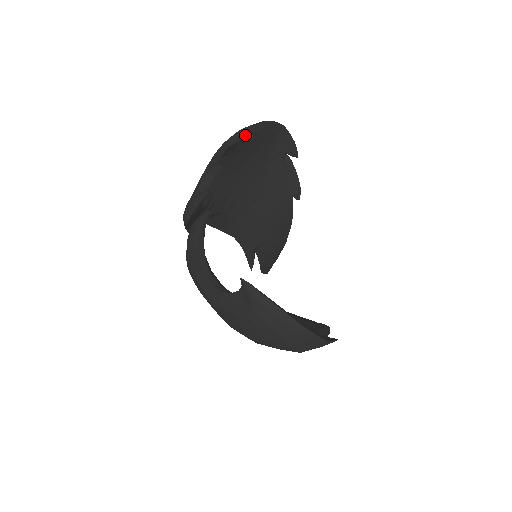
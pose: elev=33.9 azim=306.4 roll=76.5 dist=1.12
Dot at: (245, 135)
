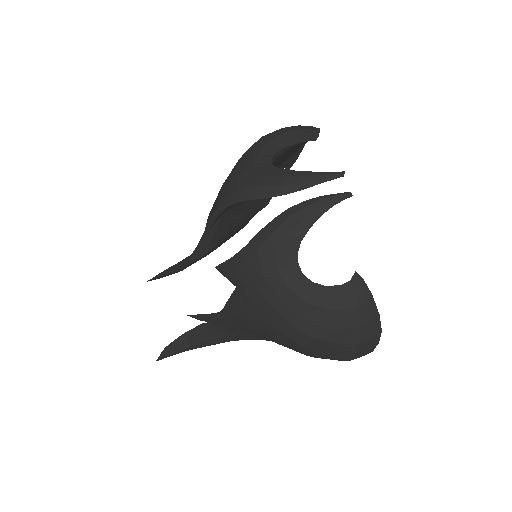
Dot at: occluded
